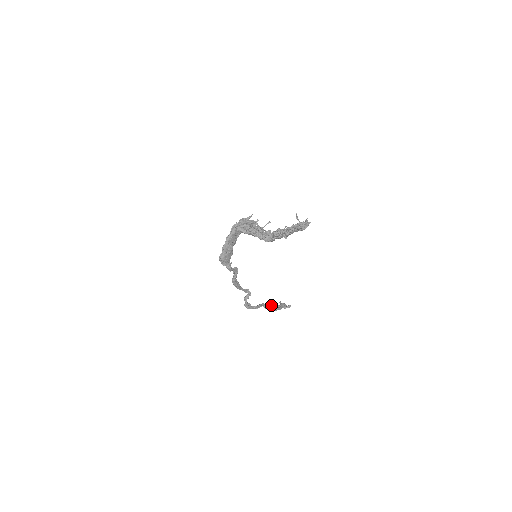
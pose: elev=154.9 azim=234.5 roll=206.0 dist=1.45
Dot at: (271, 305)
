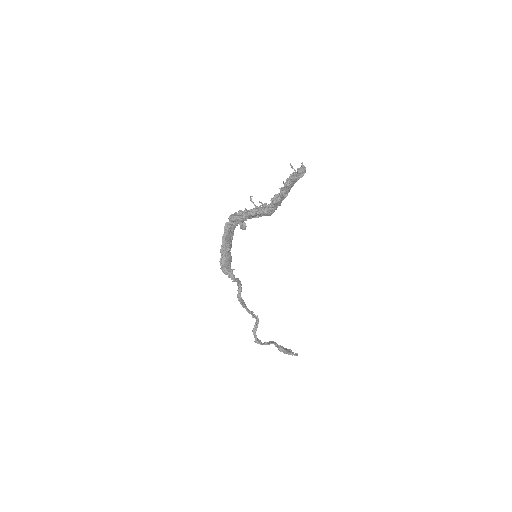
Dot at: (280, 345)
